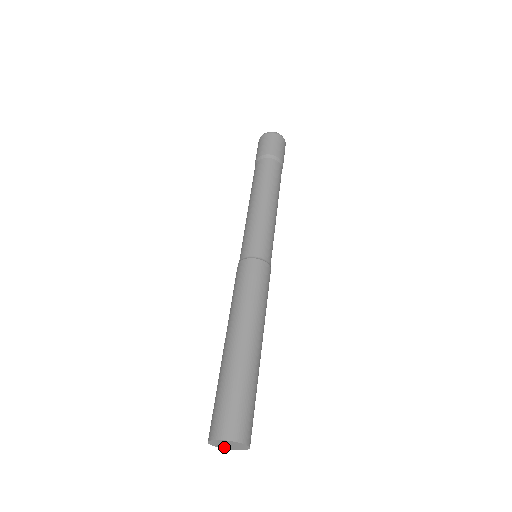
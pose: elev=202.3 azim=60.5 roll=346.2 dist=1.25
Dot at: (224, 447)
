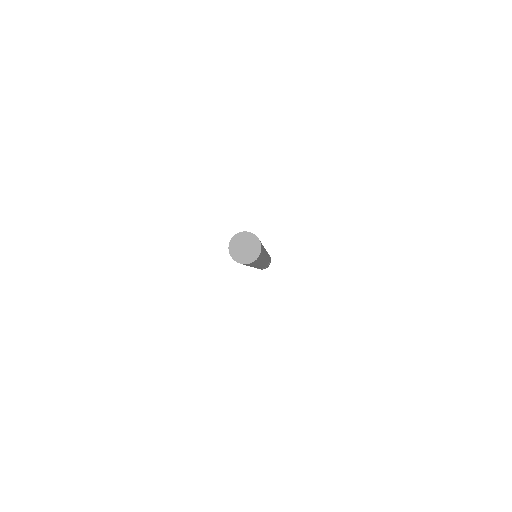
Dot at: (237, 256)
